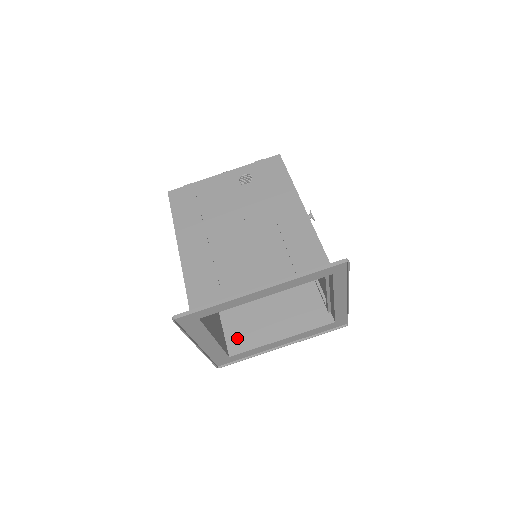
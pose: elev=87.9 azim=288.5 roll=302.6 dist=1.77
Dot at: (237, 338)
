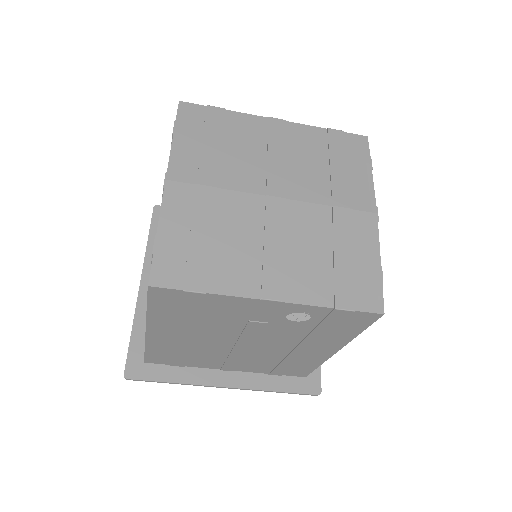
Dot at: occluded
